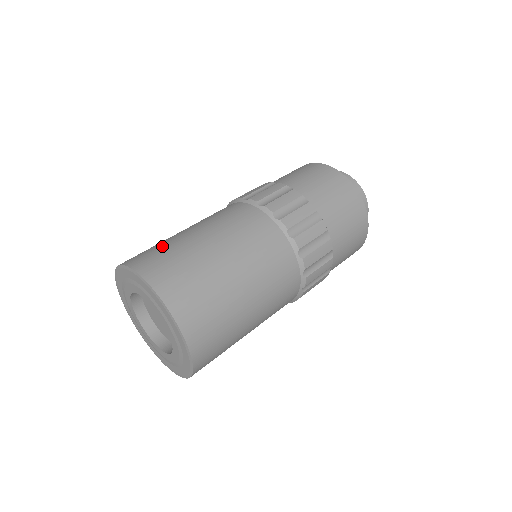
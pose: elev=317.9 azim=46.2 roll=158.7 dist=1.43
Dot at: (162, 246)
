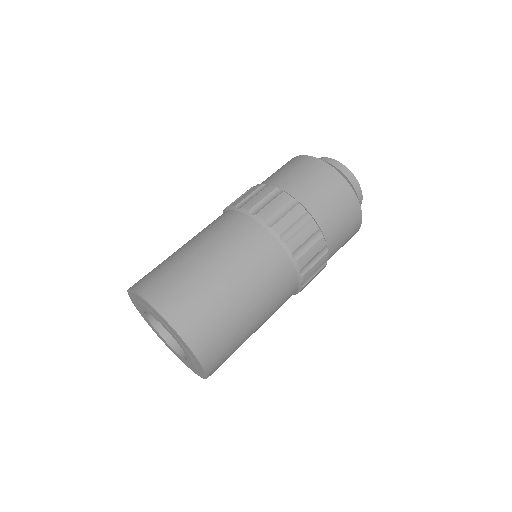
Dot at: (191, 289)
